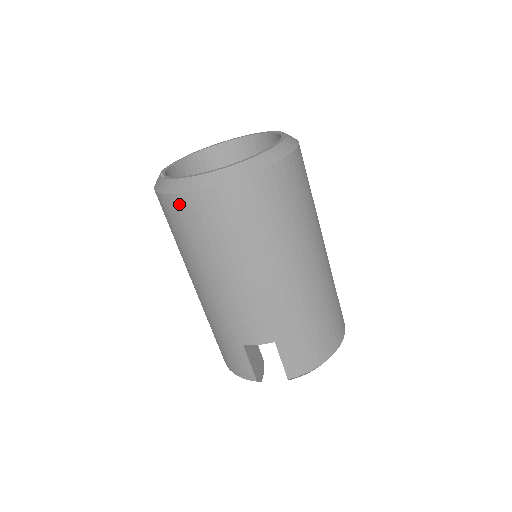
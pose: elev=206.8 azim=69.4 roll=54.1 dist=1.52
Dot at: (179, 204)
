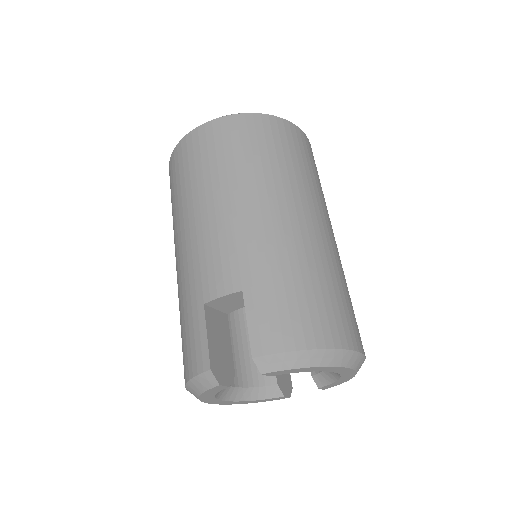
Dot at: (180, 150)
